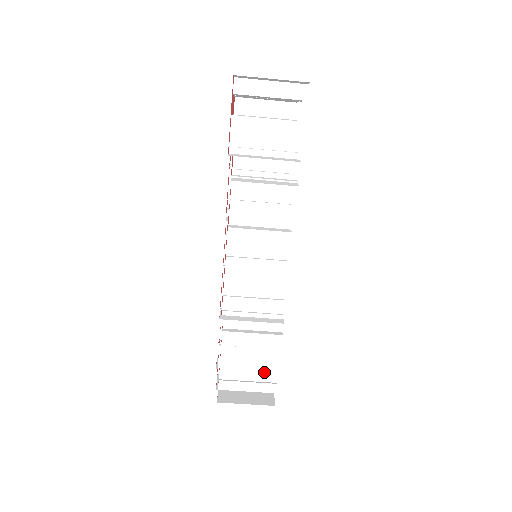
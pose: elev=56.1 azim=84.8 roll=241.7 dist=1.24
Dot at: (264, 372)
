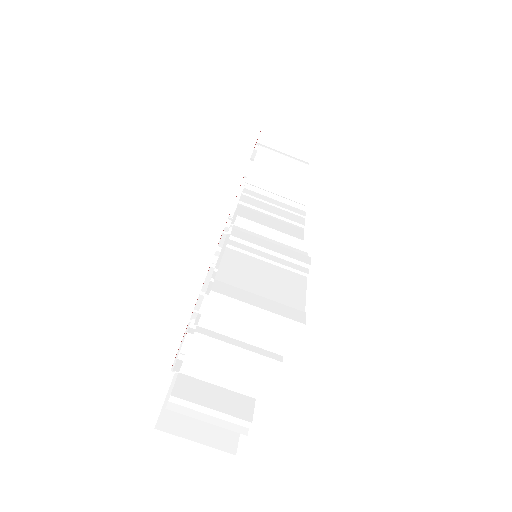
Dot at: (285, 296)
